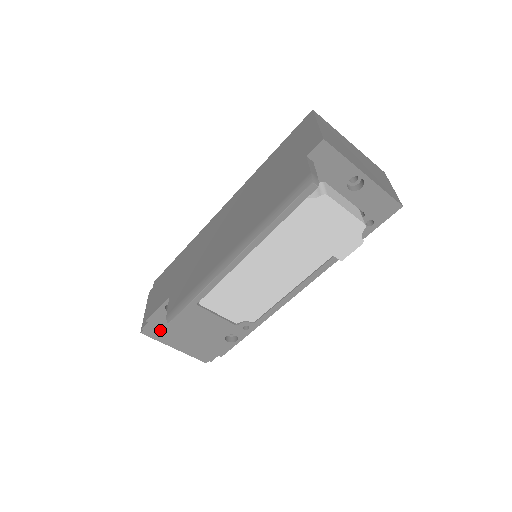
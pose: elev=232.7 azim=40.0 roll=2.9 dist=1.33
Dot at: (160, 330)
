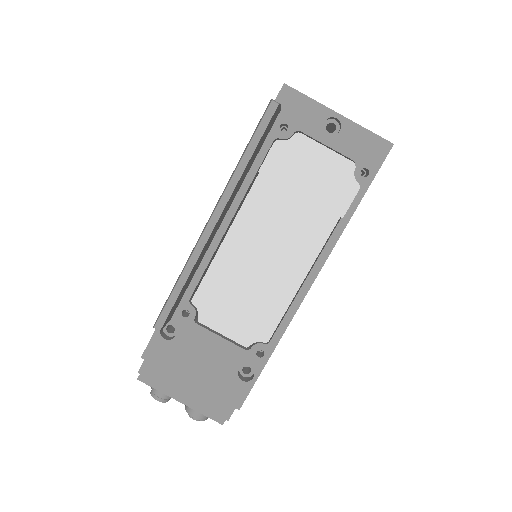
Dot at: (159, 371)
